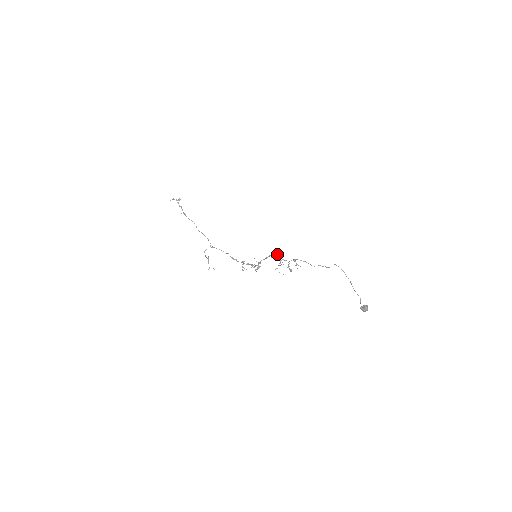
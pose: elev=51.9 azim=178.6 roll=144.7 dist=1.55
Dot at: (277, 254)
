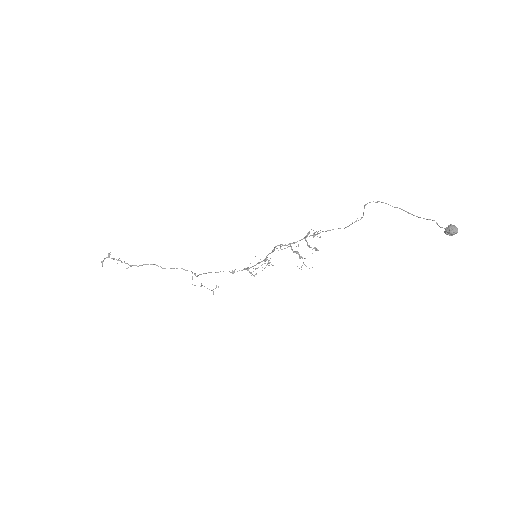
Dot at: (285, 248)
